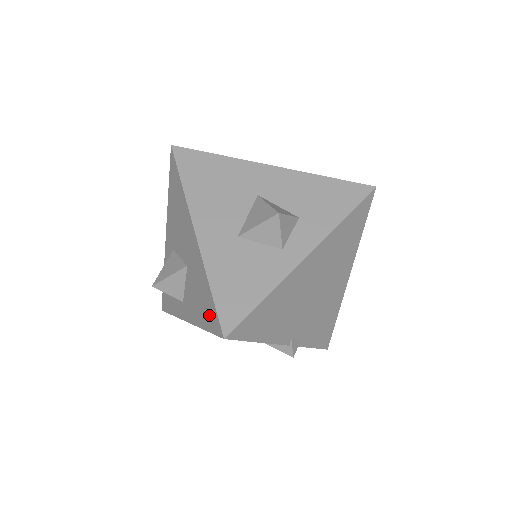
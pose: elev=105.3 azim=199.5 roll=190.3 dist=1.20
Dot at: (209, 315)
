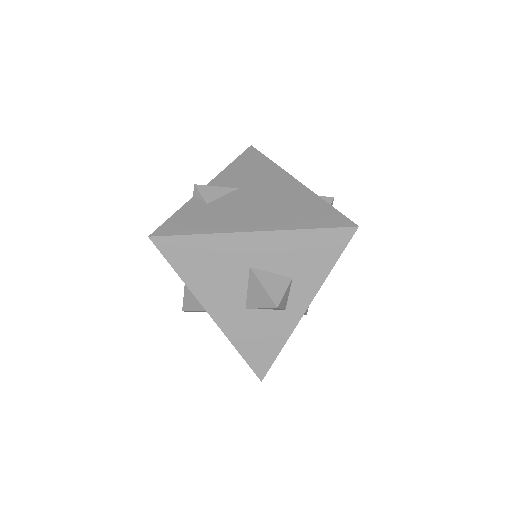
Dot at: occluded
